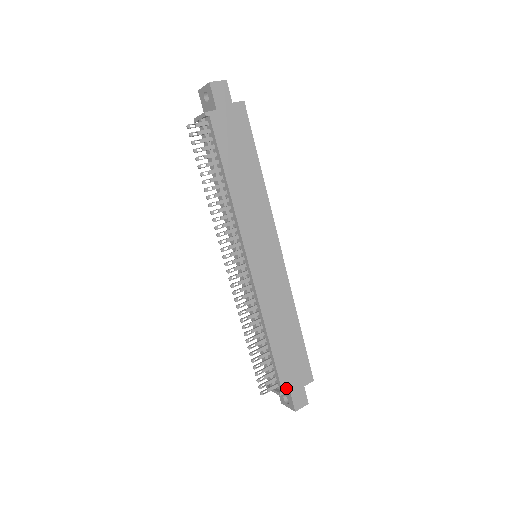
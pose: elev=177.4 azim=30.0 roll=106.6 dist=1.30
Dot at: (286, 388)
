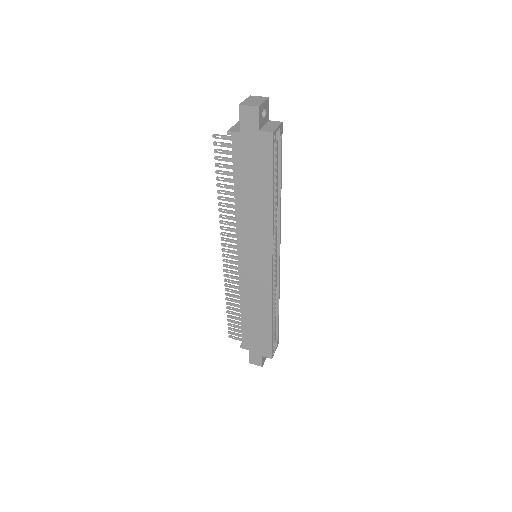
Dot at: (246, 347)
